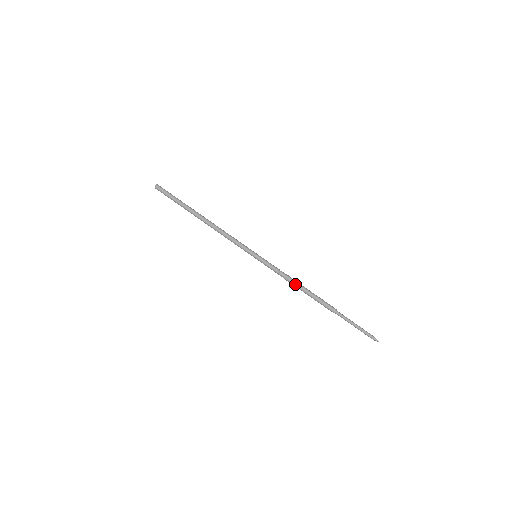
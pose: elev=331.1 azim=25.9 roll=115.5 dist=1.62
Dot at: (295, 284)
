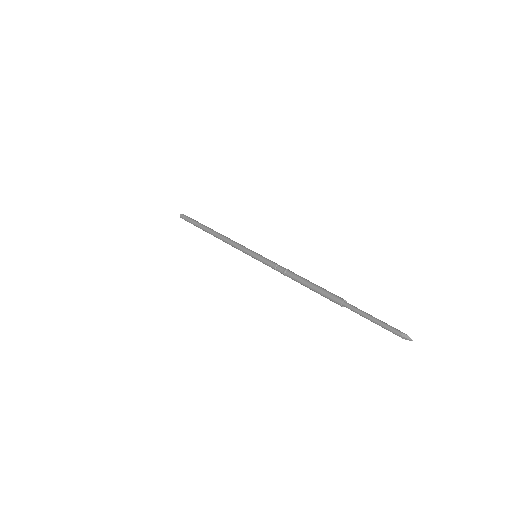
Dot at: (293, 276)
